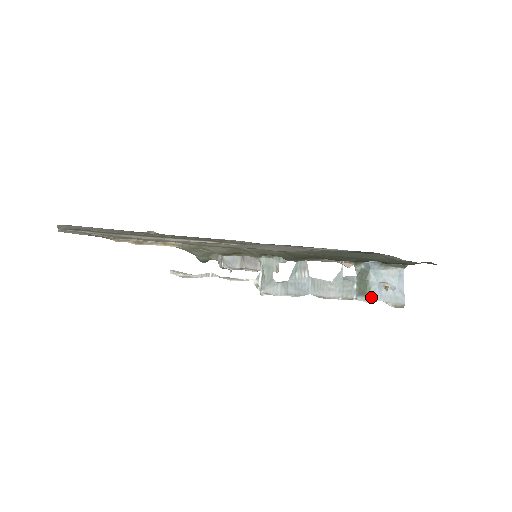
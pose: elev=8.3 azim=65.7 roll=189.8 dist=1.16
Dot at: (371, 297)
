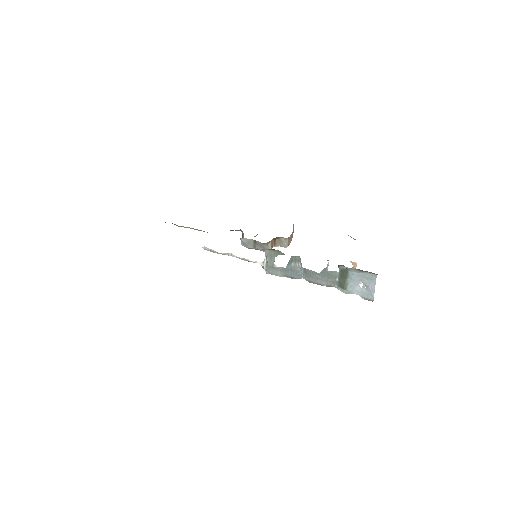
Dot at: (347, 290)
